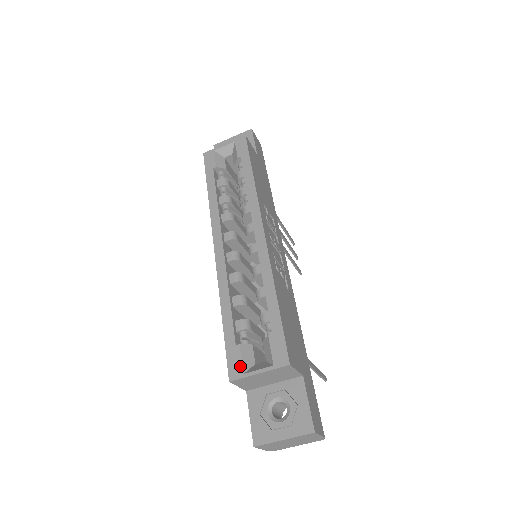
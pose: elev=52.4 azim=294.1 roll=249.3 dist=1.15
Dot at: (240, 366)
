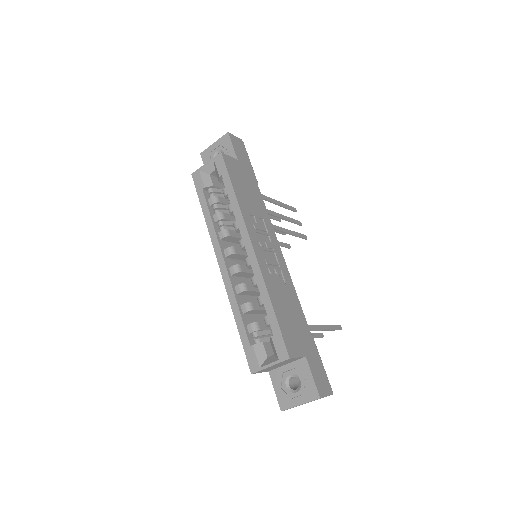
Dot at: (256, 362)
